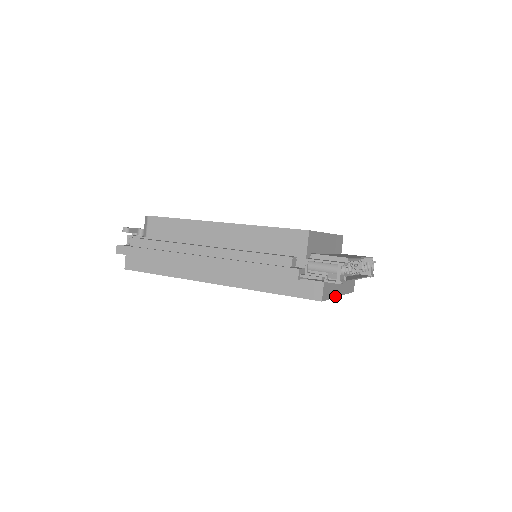
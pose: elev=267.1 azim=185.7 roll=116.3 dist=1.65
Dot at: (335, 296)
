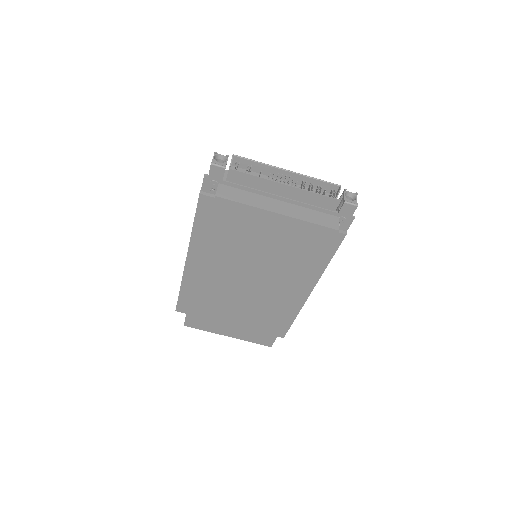
Dot at: (261, 208)
